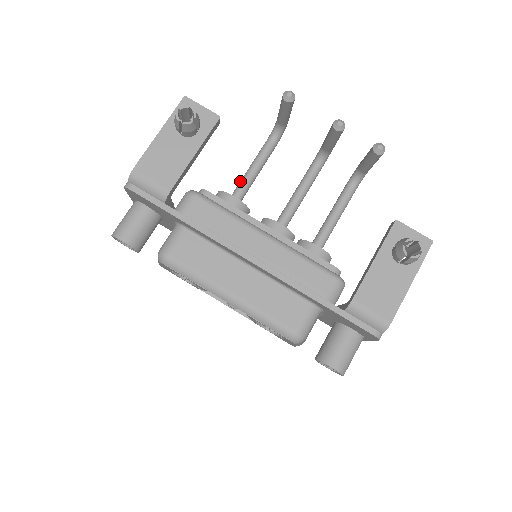
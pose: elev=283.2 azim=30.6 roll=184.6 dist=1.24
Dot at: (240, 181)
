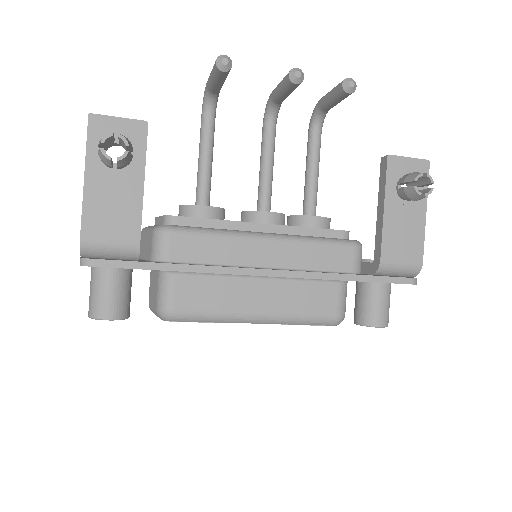
Dot at: (197, 180)
